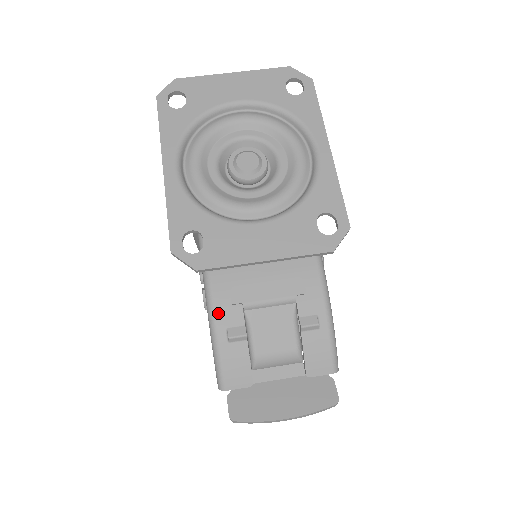
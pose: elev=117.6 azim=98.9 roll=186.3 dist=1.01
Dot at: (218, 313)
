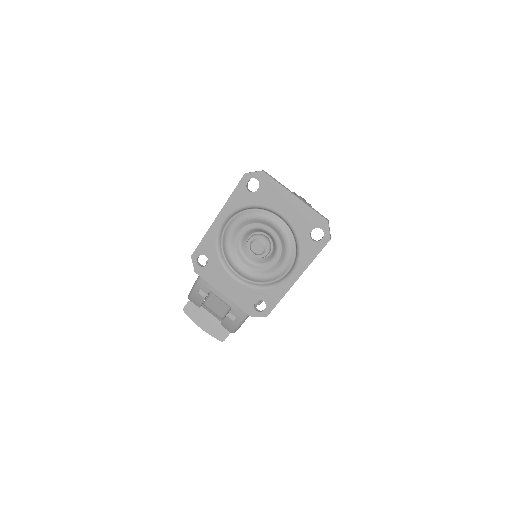
Dot at: (200, 282)
